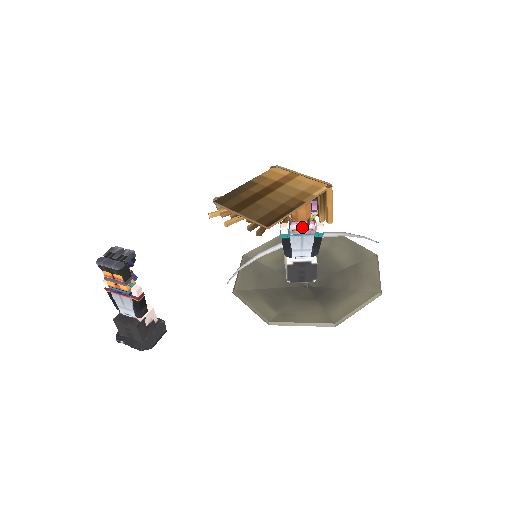
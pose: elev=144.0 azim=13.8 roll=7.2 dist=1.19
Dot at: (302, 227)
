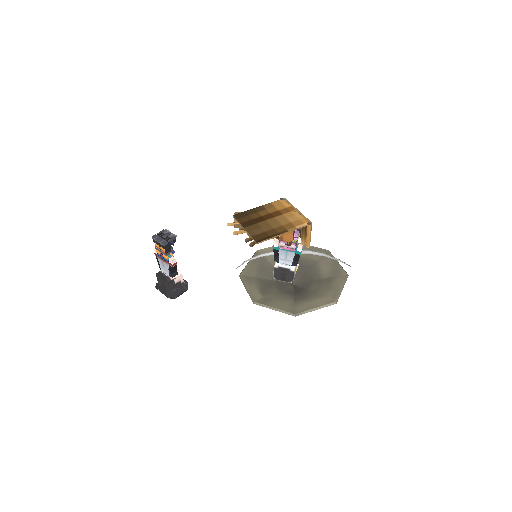
Dot at: (287, 245)
